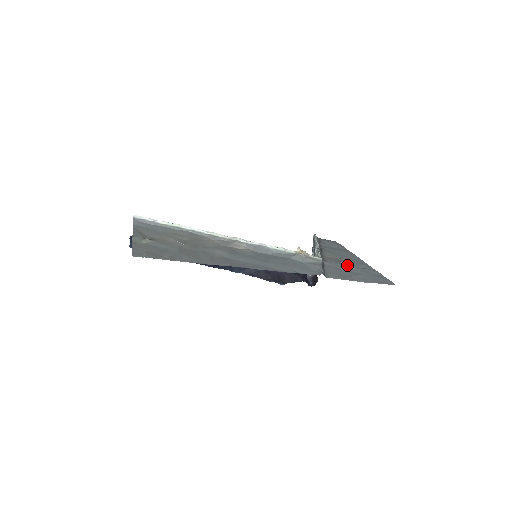
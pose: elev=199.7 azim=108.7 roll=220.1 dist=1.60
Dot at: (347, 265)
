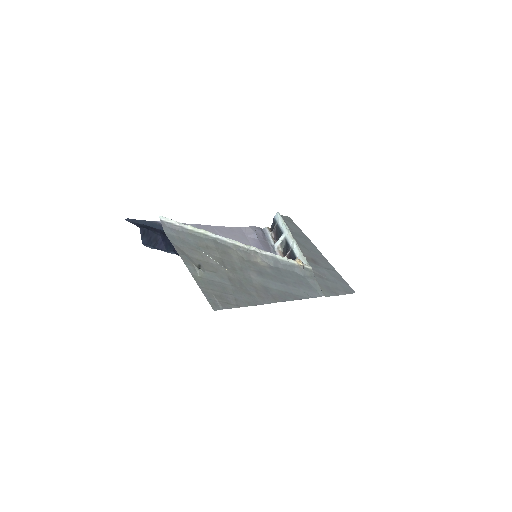
Dot at: (321, 268)
